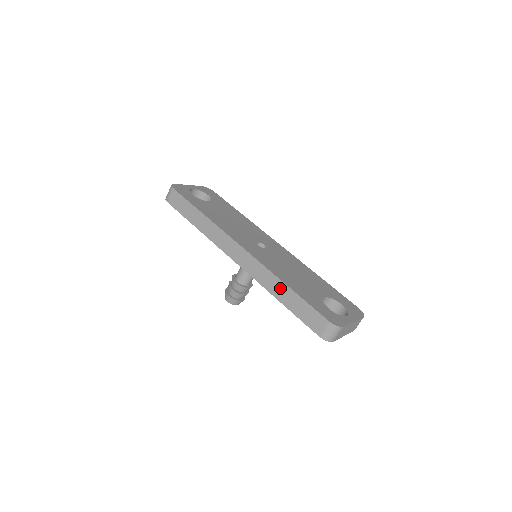
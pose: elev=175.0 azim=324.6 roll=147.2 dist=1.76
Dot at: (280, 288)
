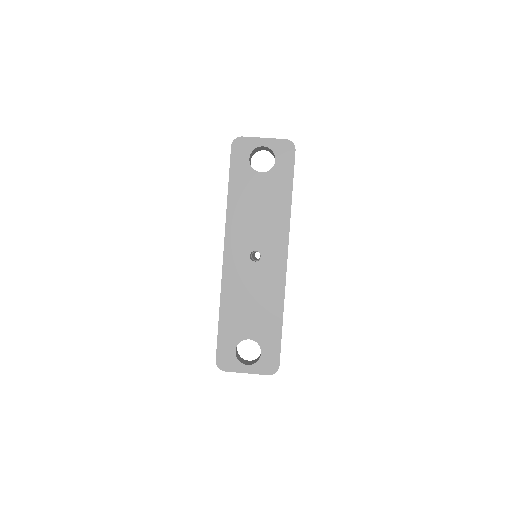
Dot at: occluded
